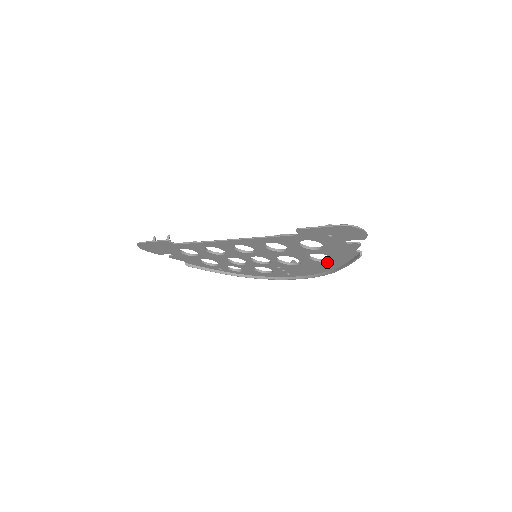
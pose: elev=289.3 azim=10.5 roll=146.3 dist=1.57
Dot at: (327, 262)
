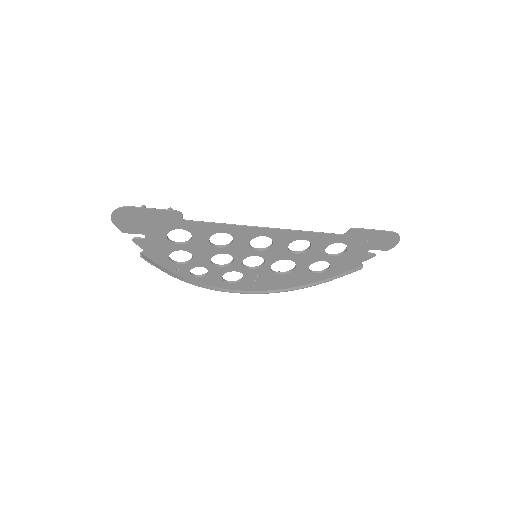
Dot at: (317, 274)
